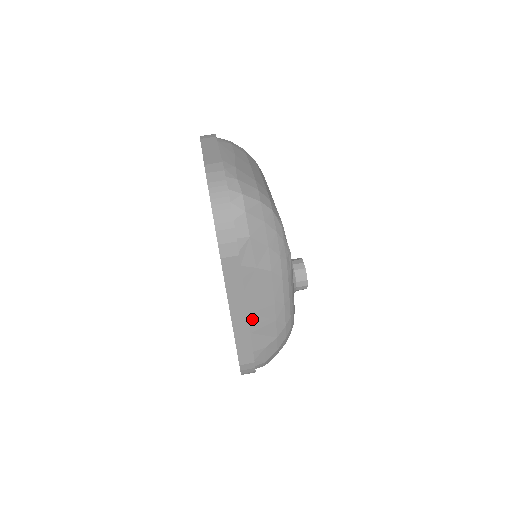
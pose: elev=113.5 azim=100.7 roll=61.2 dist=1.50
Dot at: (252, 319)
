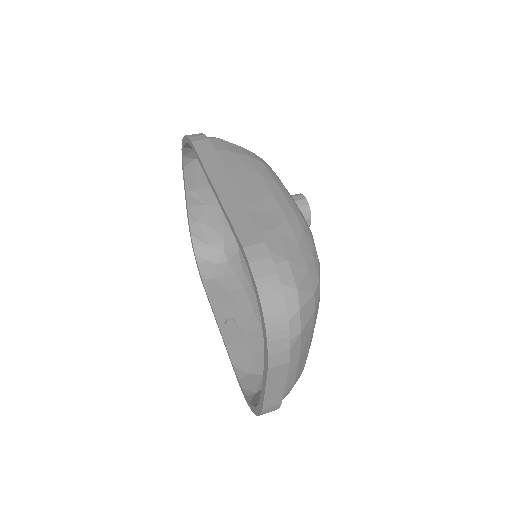
Dot at: (242, 193)
